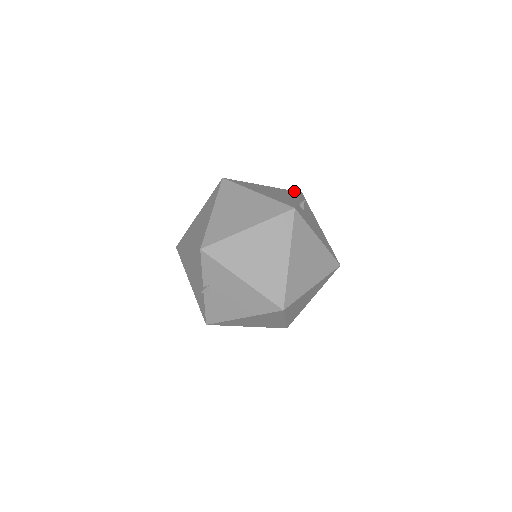
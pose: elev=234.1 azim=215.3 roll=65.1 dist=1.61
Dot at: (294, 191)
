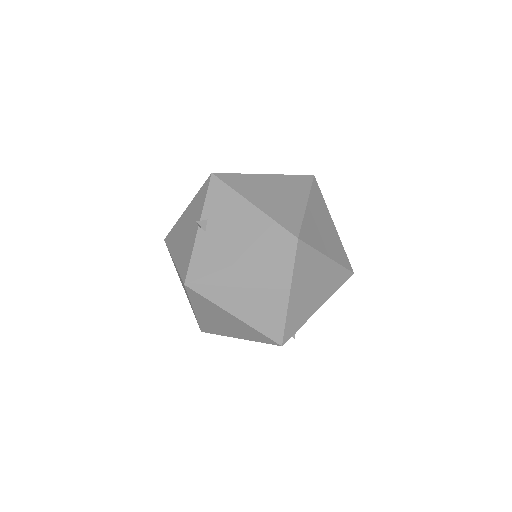
Dot at: occluded
